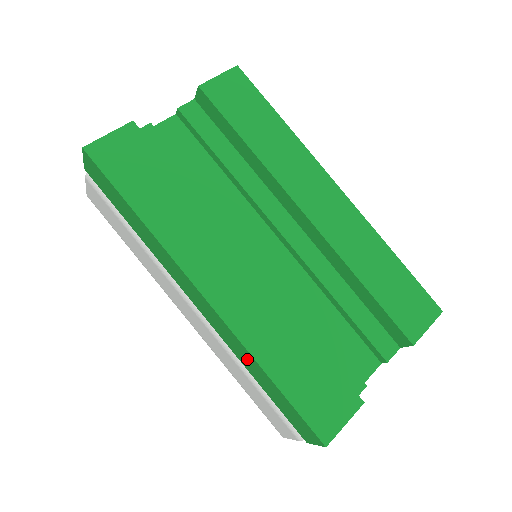
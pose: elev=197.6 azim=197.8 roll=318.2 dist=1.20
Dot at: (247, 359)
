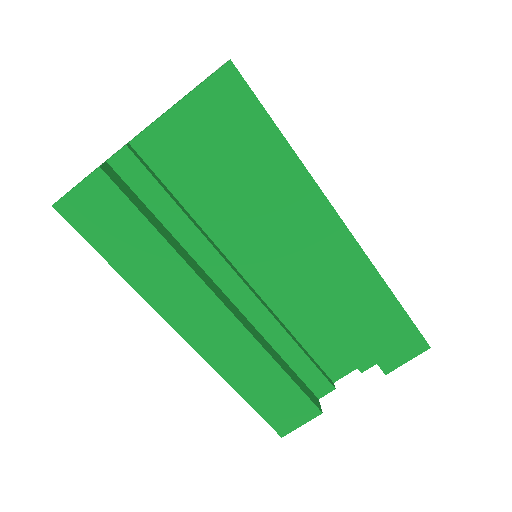
Dot at: occluded
